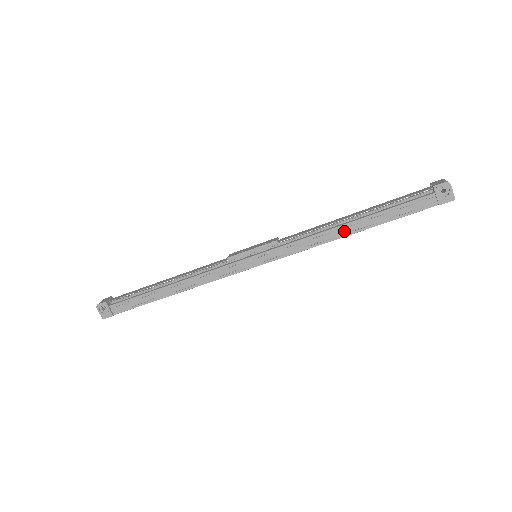
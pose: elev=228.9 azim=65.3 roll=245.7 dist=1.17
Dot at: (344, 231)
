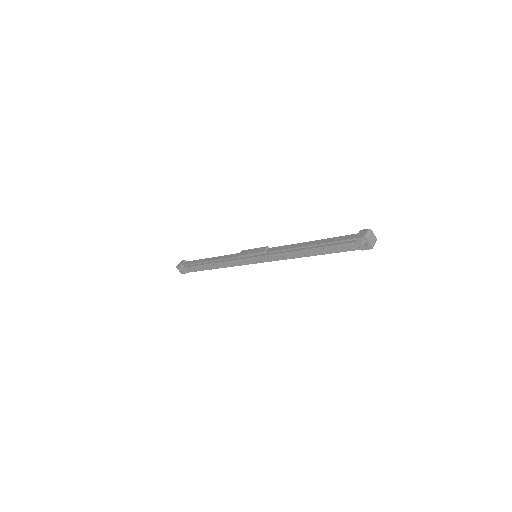
Dot at: (304, 254)
